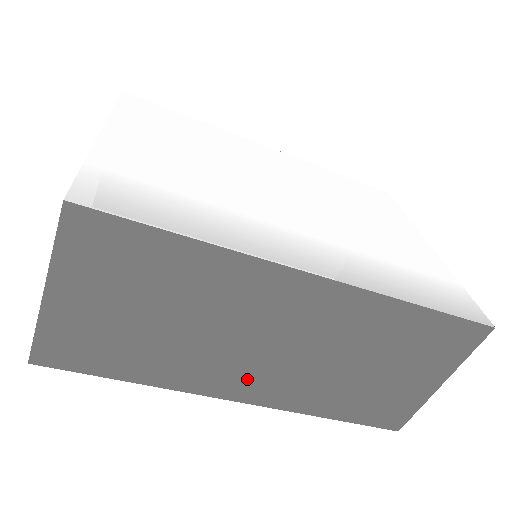
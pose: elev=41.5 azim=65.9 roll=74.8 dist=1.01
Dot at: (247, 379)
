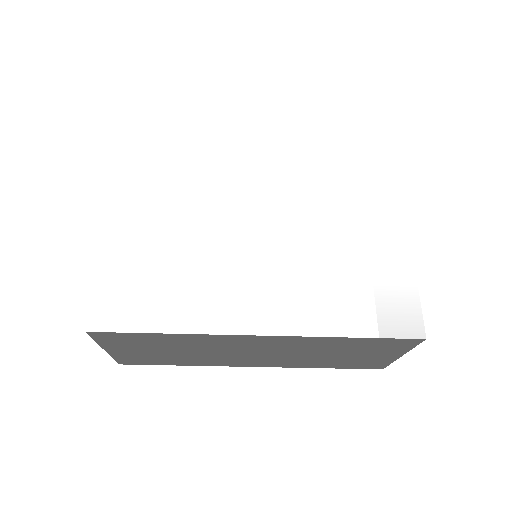
Dot at: (250, 361)
